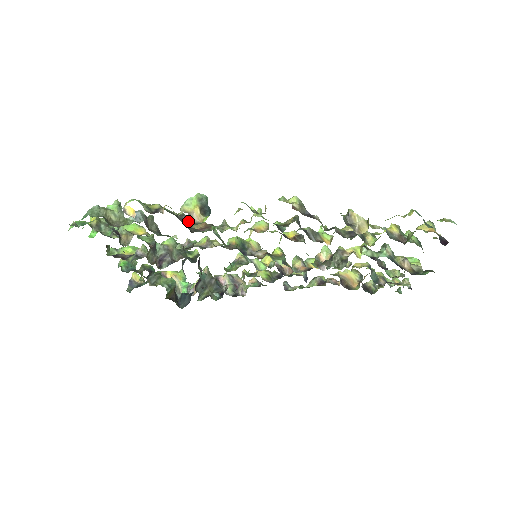
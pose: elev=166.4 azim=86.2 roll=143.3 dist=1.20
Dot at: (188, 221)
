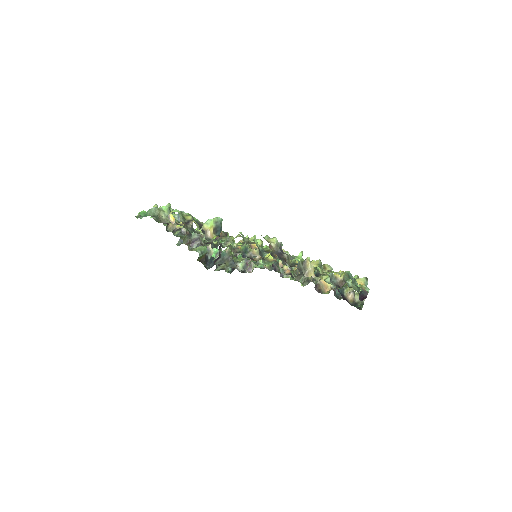
Dot at: occluded
